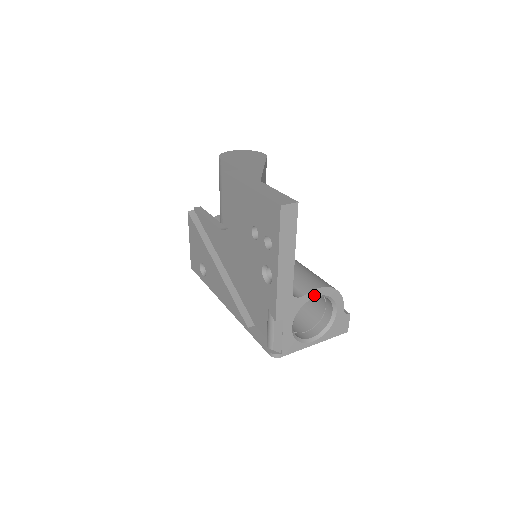
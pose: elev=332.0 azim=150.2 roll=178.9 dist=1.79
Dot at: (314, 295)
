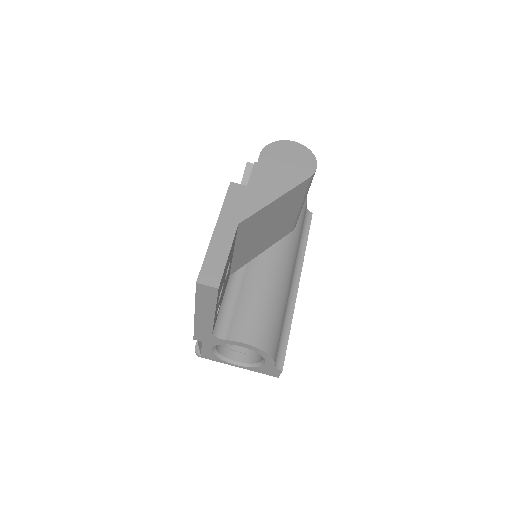
Dot at: (238, 344)
